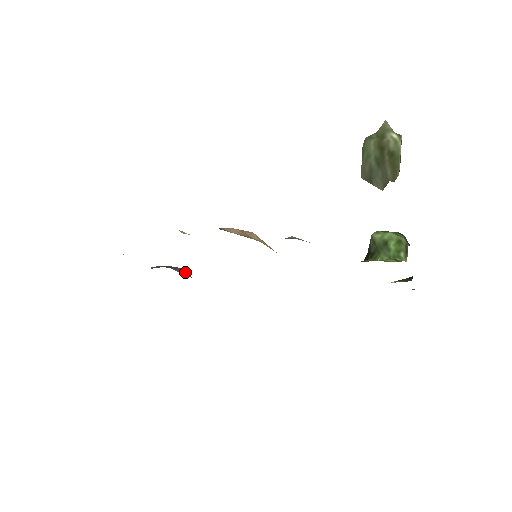
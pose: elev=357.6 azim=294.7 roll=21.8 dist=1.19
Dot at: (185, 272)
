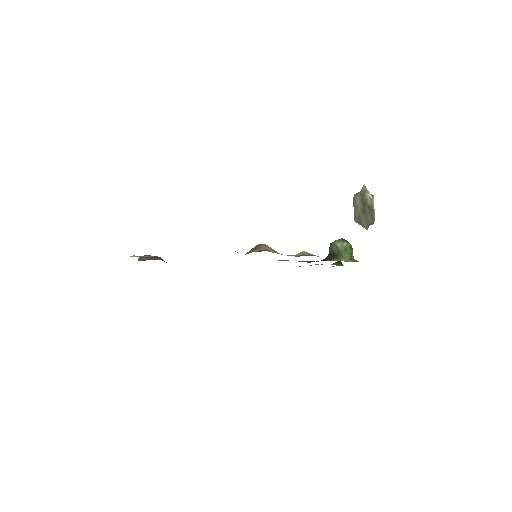
Dot at: occluded
